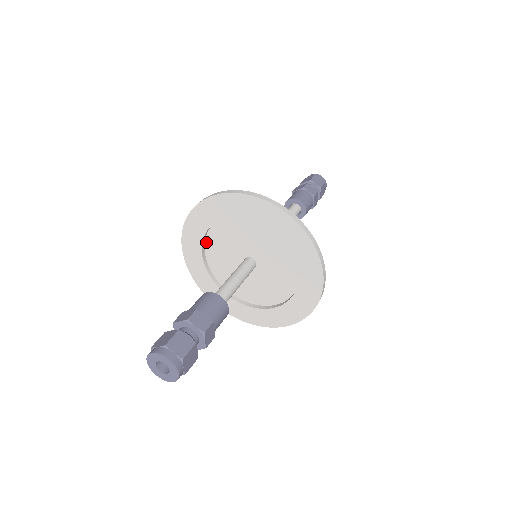
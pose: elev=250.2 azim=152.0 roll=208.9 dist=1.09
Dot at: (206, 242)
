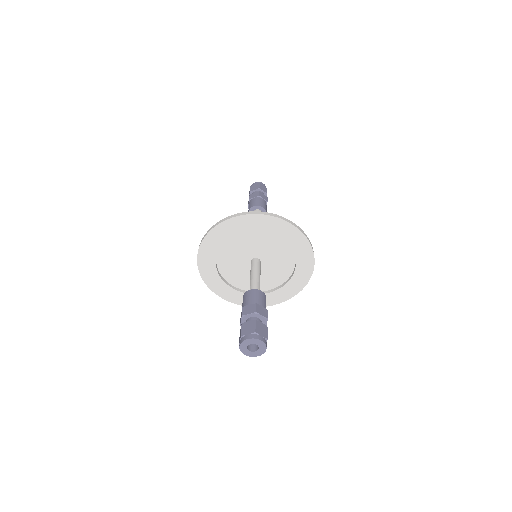
Dot at: (226, 280)
